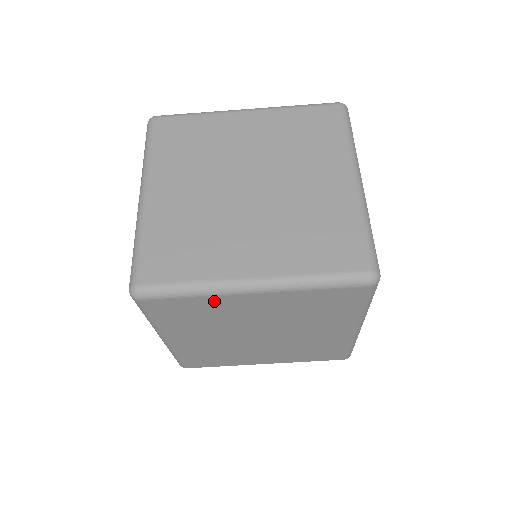
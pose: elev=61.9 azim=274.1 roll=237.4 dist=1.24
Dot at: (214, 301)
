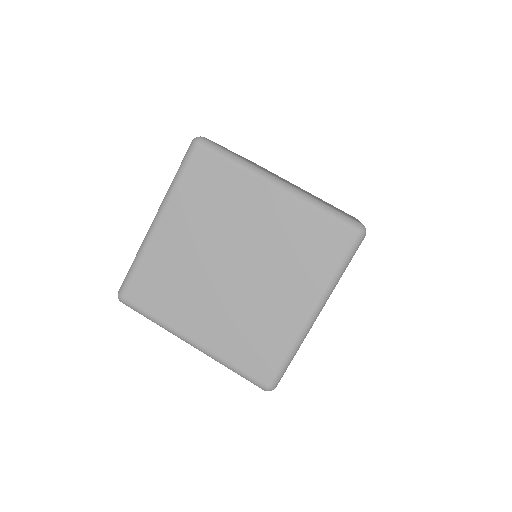
Dot at: occluded
